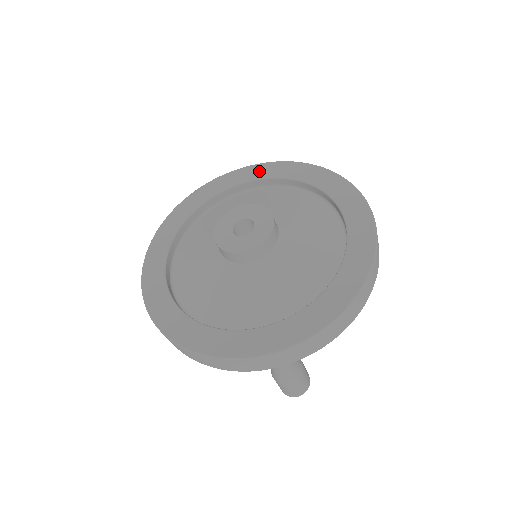
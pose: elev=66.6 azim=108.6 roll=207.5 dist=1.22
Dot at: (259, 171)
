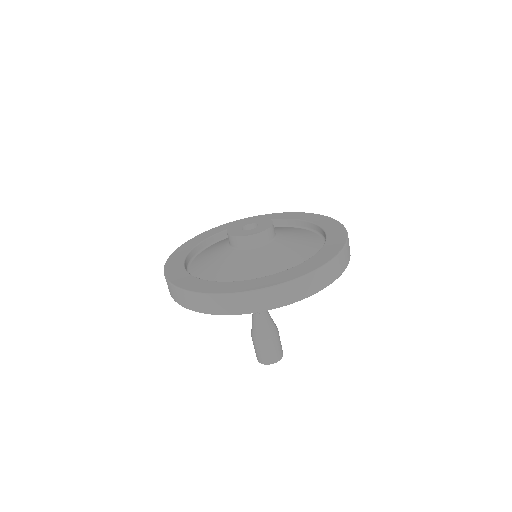
Dot at: (270, 216)
